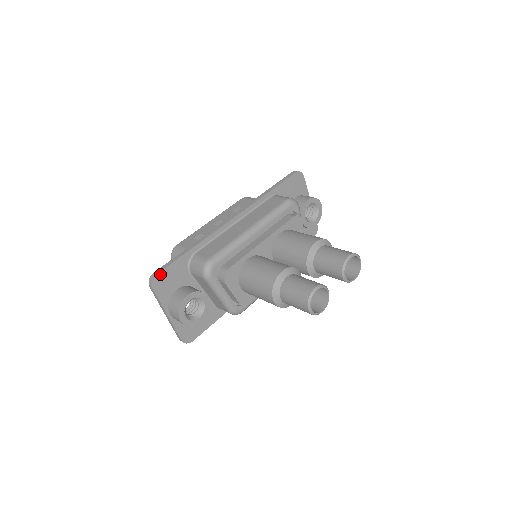
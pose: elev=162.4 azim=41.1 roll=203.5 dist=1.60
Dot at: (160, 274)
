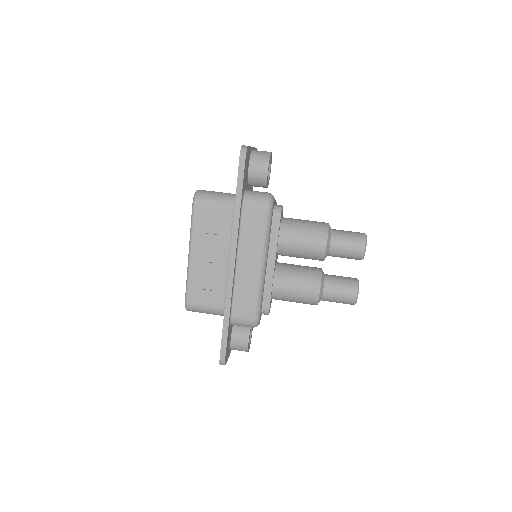
Dot at: (225, 356)
